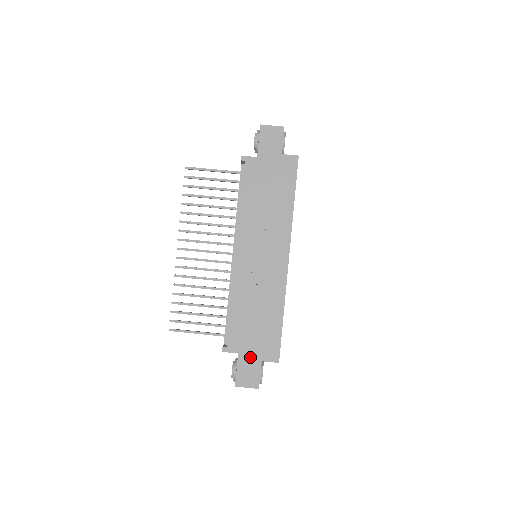
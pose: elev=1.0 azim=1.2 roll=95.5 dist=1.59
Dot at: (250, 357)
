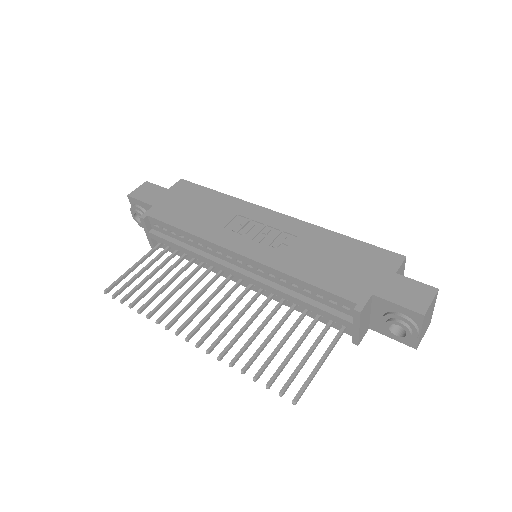
Dot at: (384, 283)
